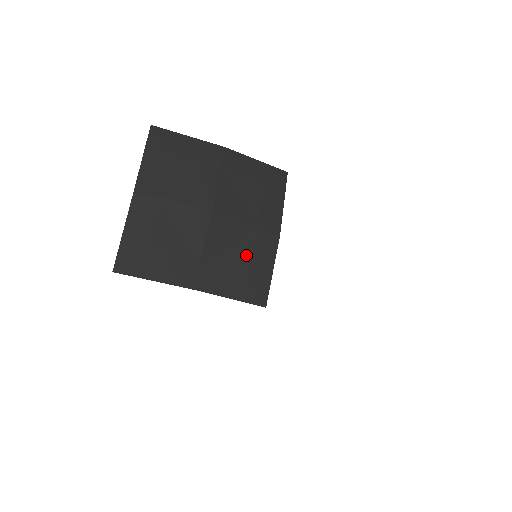
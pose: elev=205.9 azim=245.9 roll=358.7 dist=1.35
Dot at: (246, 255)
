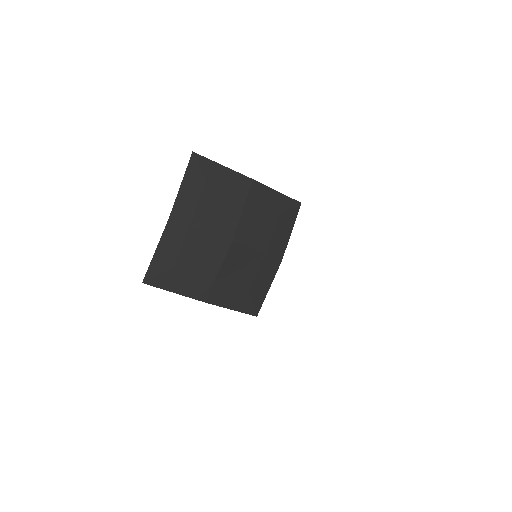
Dot at: (251, 277)
